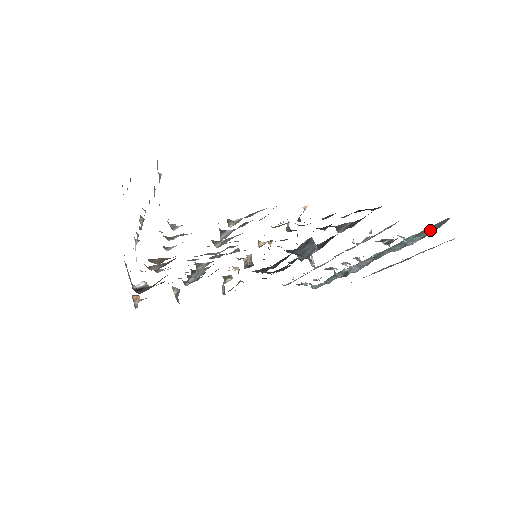
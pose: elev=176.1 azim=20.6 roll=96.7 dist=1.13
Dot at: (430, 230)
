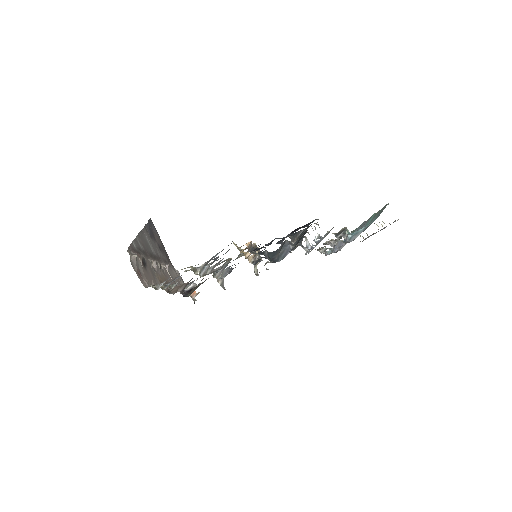
Dot at: (377, 216)
